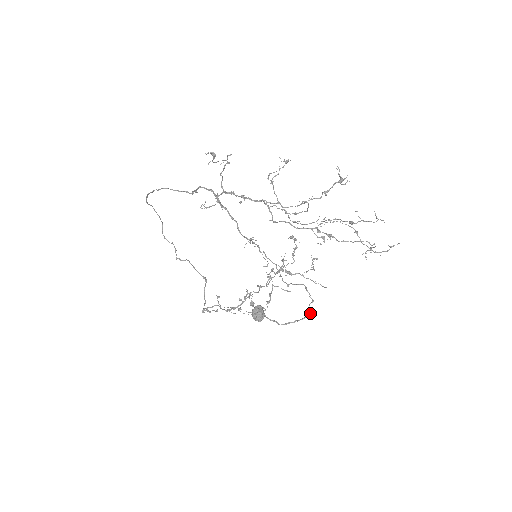
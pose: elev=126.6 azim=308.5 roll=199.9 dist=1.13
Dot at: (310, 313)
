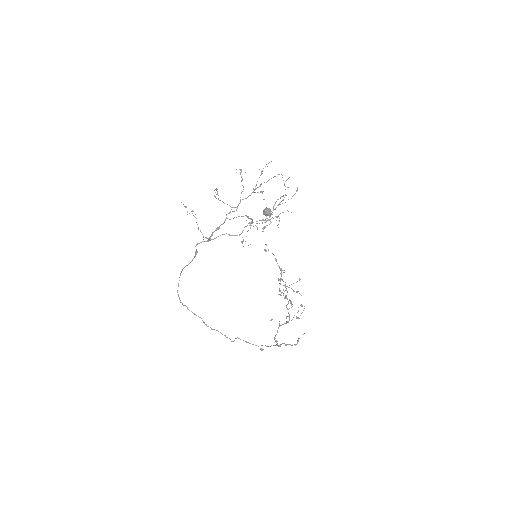
Dot at: (286, 195)
